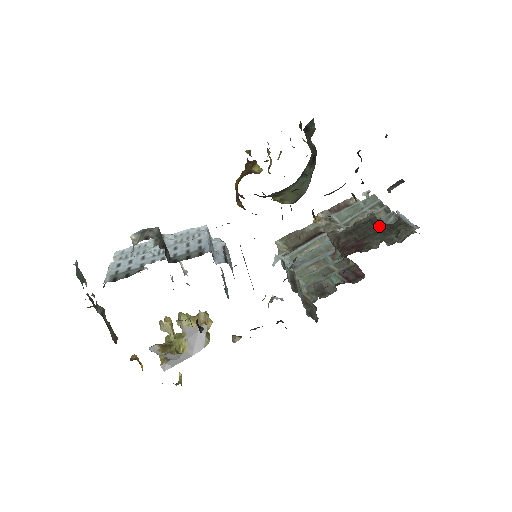
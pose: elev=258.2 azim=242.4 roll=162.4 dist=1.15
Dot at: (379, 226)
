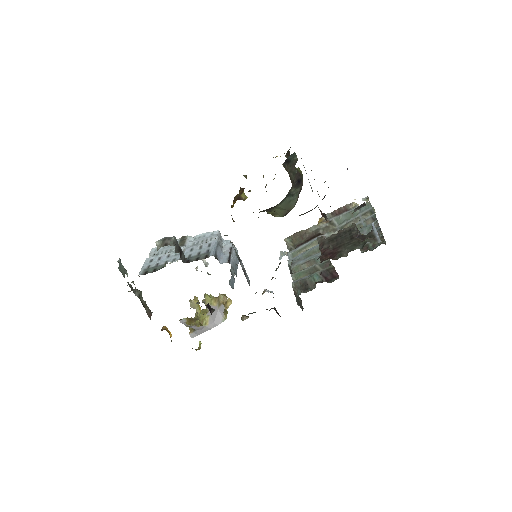
Dot at: (354, 237)
